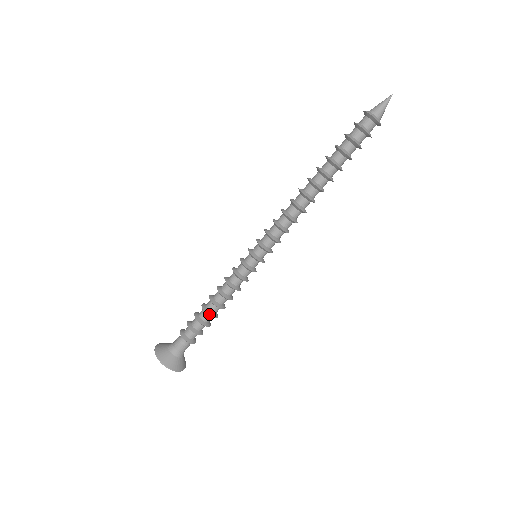
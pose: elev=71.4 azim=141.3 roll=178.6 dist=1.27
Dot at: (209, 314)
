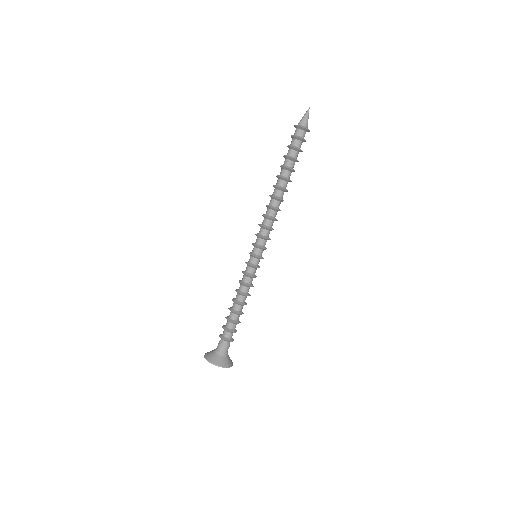
Dot at: (239, 313)
